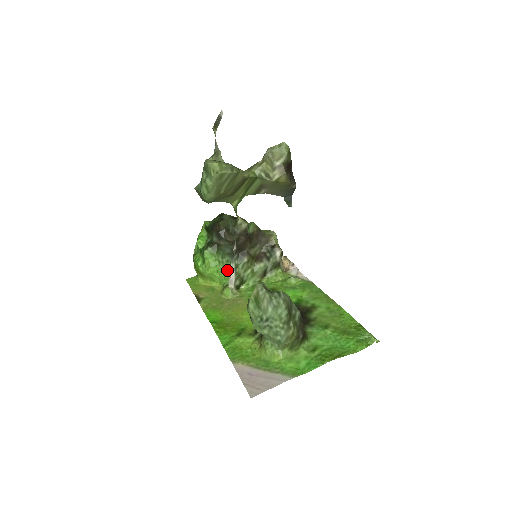
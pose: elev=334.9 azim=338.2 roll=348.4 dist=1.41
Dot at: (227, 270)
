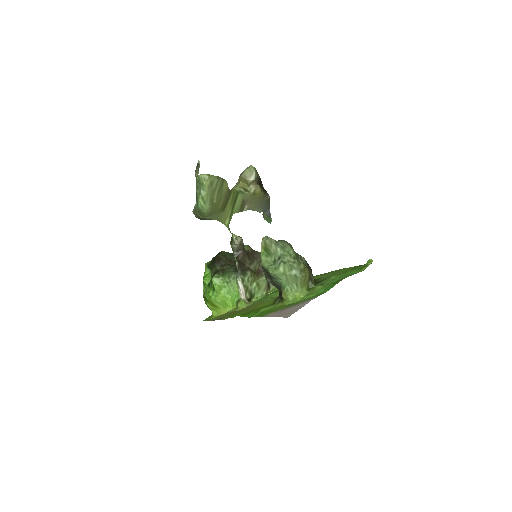
Dot at: (236, 287)
